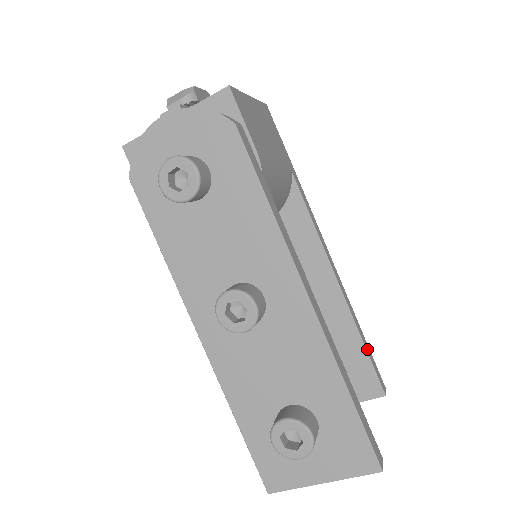
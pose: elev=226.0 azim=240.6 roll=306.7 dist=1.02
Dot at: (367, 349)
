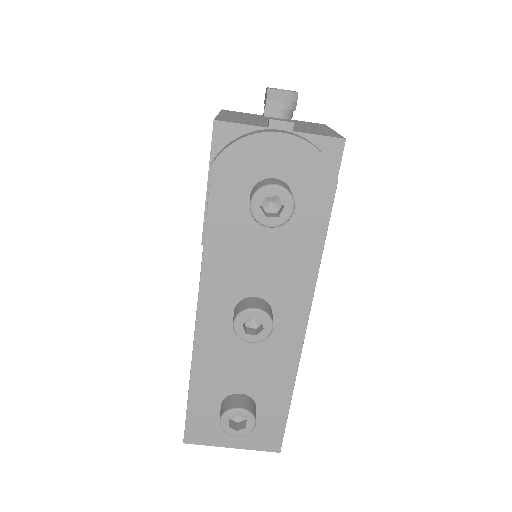
Dot at: occluded
